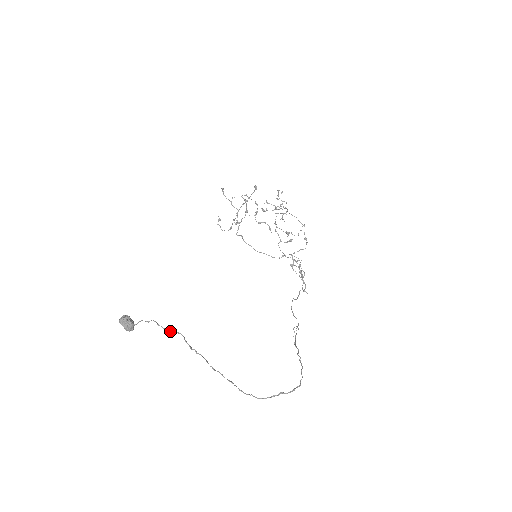
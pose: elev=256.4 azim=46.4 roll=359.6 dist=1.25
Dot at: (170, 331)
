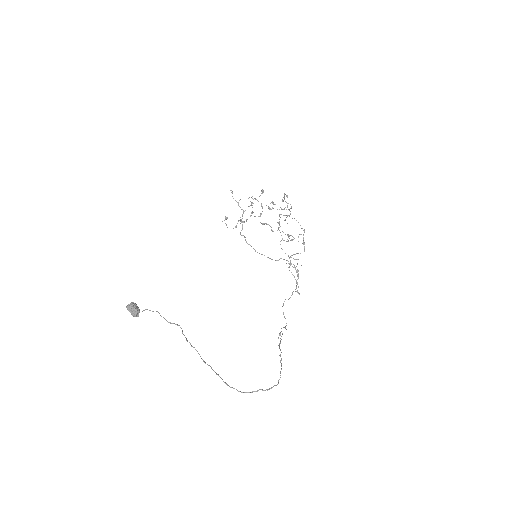
Dot at: (170, 323)
